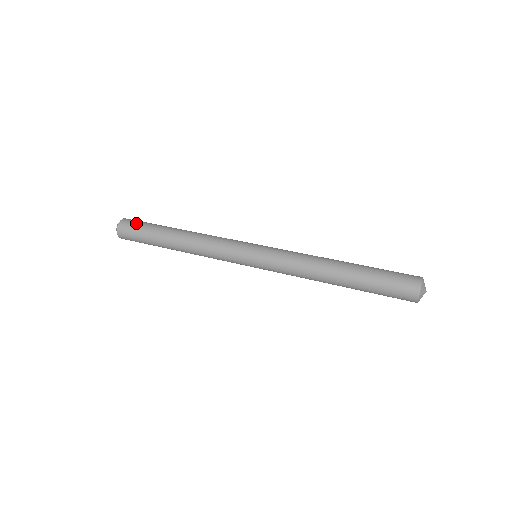
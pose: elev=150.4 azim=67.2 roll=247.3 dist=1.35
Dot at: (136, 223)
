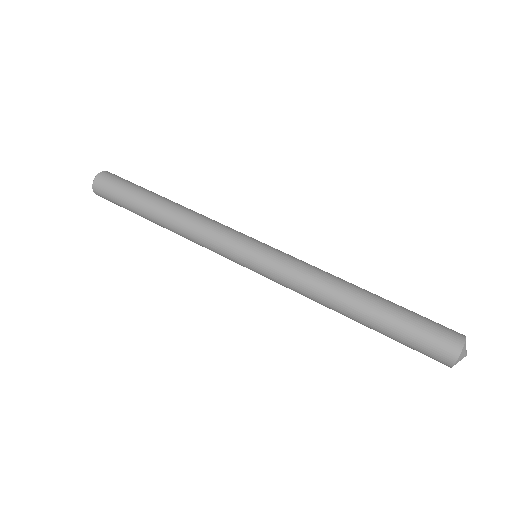
Dot at: (111, 188)
